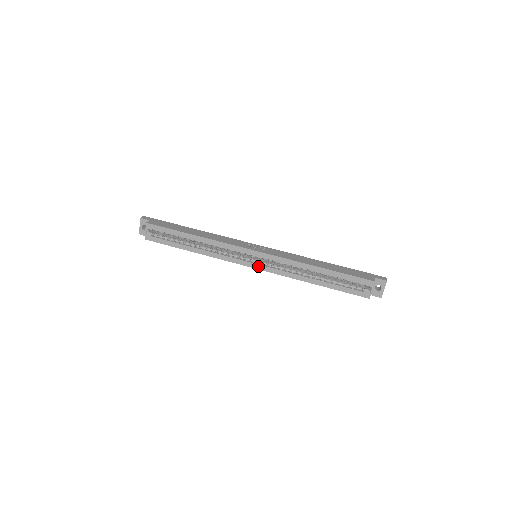
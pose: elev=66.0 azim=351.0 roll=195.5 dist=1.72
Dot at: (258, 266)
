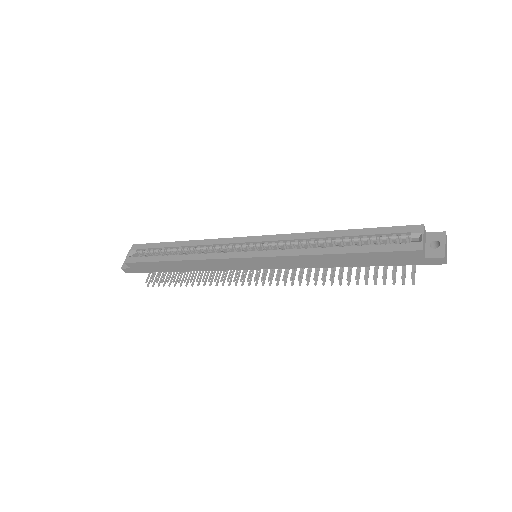
Dot at: (255, 253)
